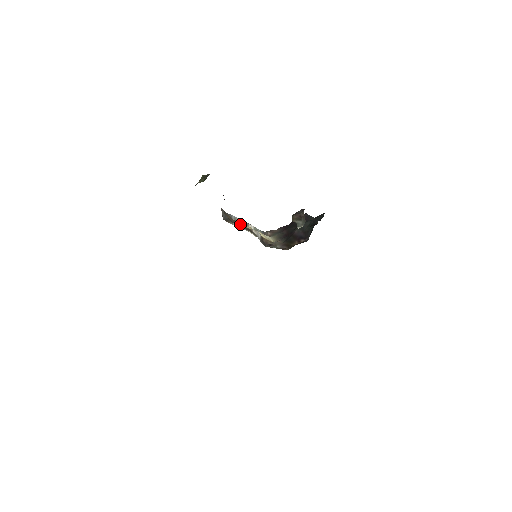
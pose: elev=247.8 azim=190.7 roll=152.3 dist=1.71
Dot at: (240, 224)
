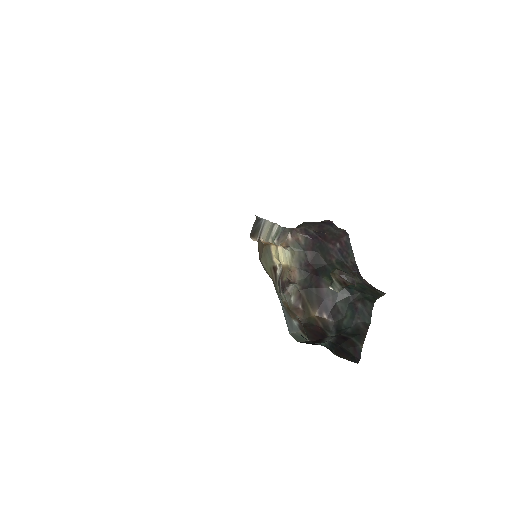
Dot at: (268, 255)
